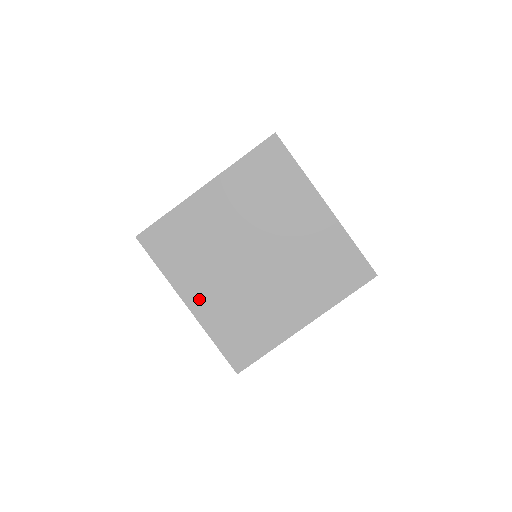
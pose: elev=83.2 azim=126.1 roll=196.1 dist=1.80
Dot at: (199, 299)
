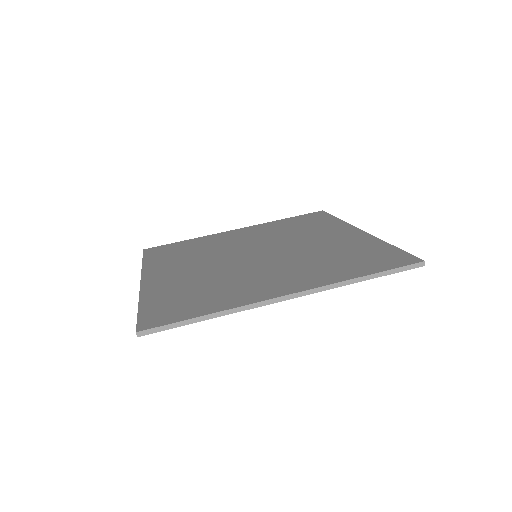
Dot at: (161, 276)
